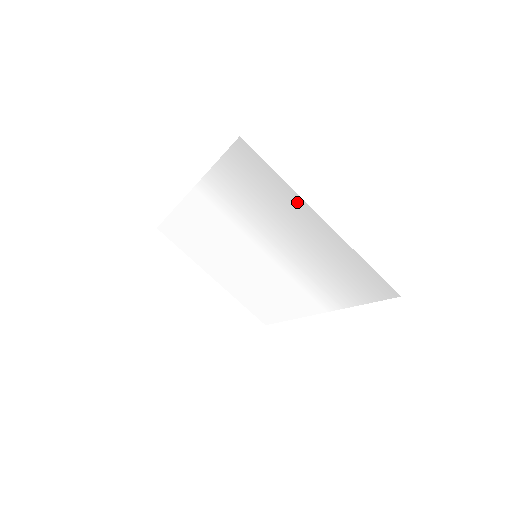
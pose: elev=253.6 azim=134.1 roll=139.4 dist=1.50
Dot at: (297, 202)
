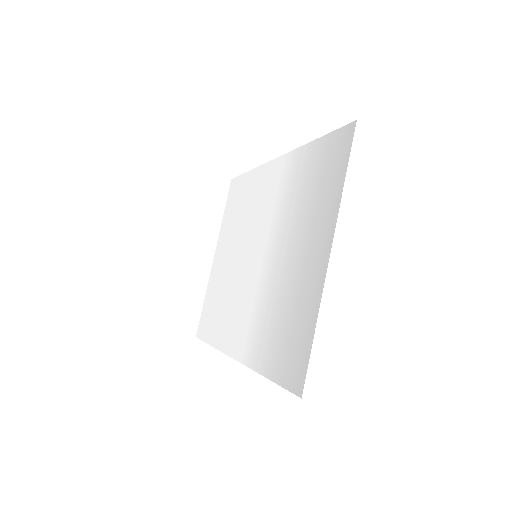
Dot at: (331, 218)
